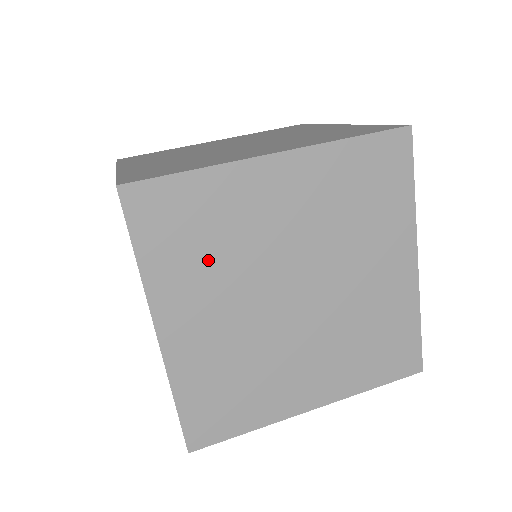
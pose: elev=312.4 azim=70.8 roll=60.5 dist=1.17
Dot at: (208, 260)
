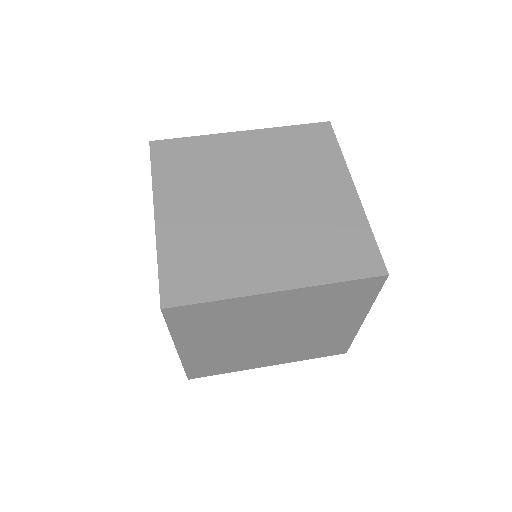
Dot at: (217, 328)
